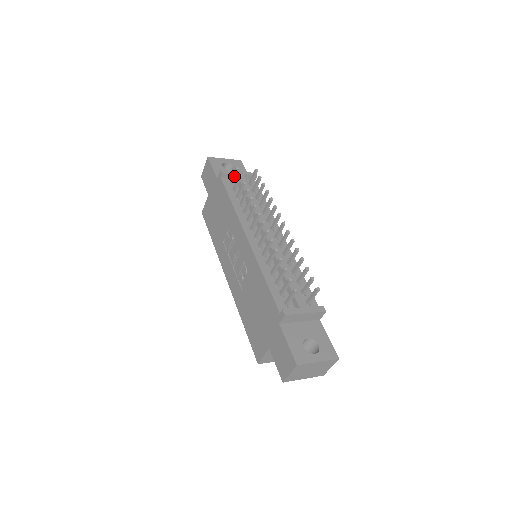
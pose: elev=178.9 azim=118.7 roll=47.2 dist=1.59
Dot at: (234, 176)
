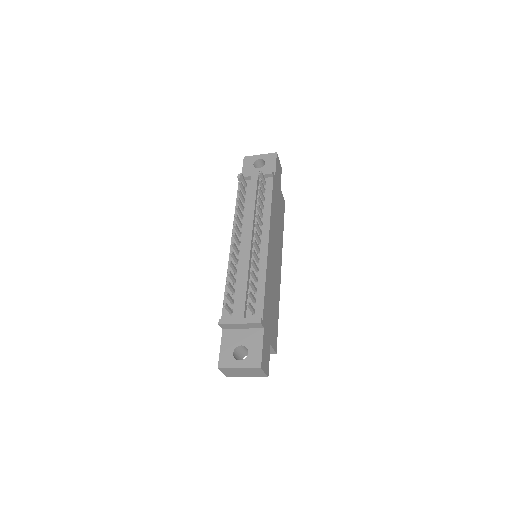
Dot at: (243, 181)
